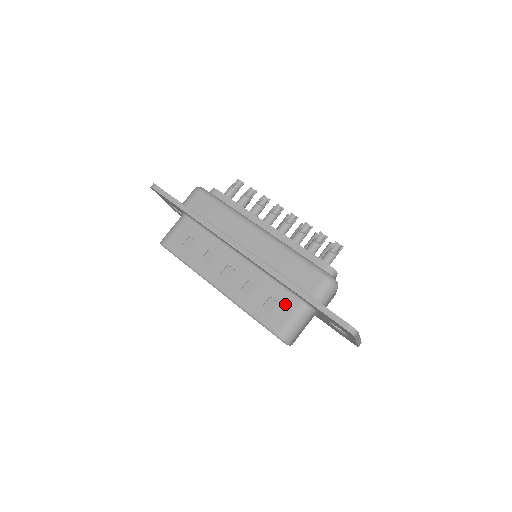
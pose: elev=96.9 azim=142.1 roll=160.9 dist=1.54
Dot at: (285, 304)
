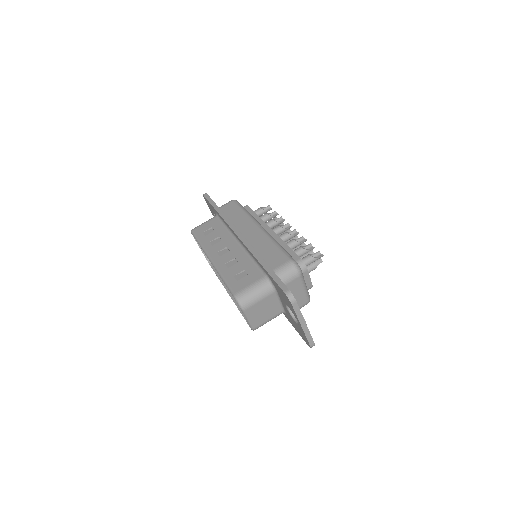
Dot at: (252, 276)
